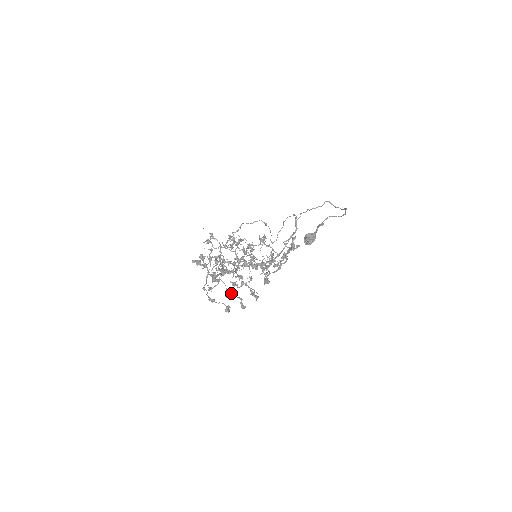
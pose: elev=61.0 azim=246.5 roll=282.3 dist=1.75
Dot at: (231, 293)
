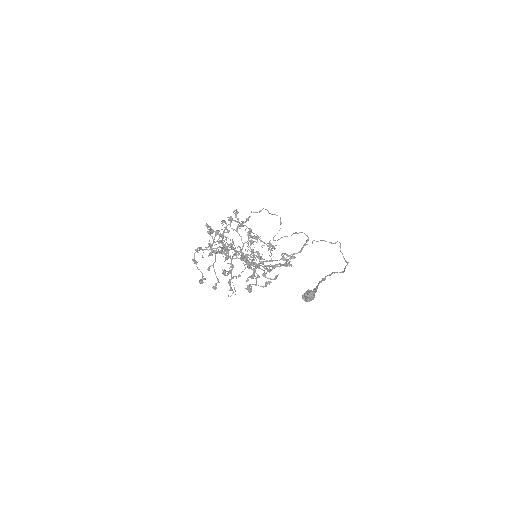
Dot at: occluded
